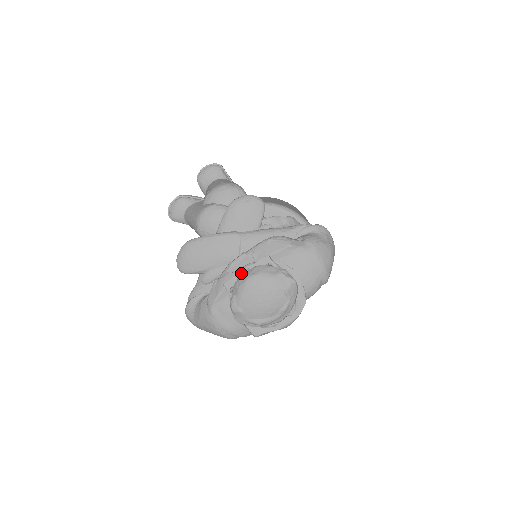
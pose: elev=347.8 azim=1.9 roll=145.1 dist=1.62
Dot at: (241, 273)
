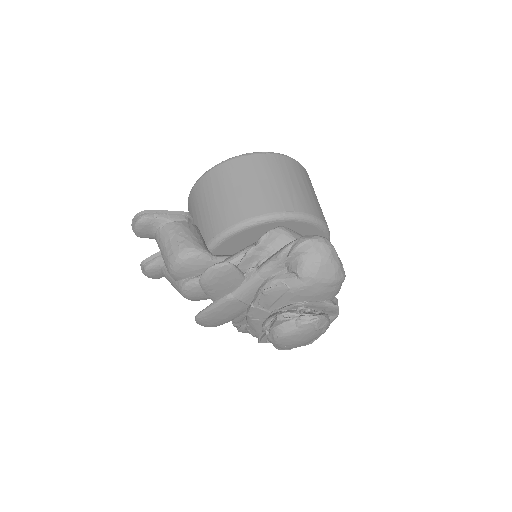
Dot at: (266, 335)
